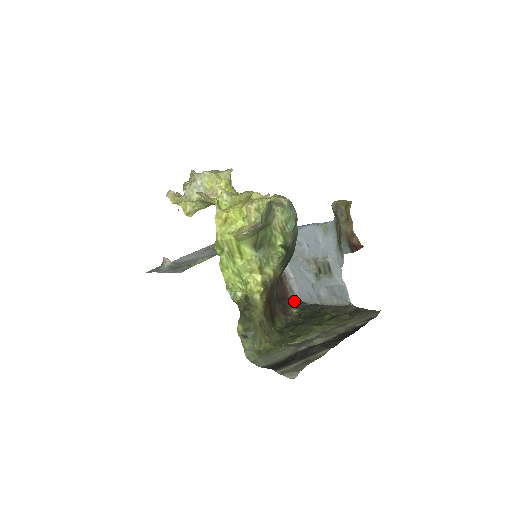
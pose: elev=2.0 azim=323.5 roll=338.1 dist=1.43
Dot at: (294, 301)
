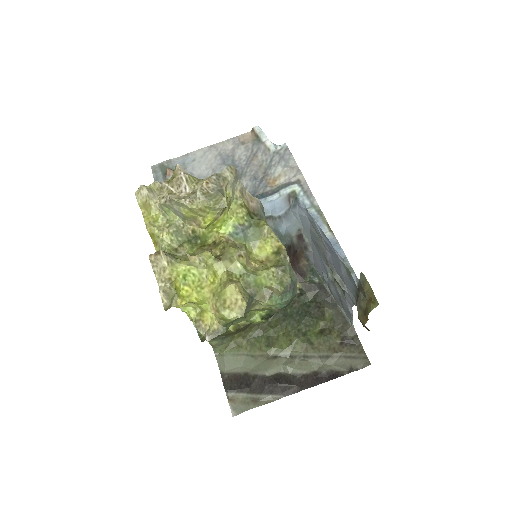
Dot at: (304, 270)
